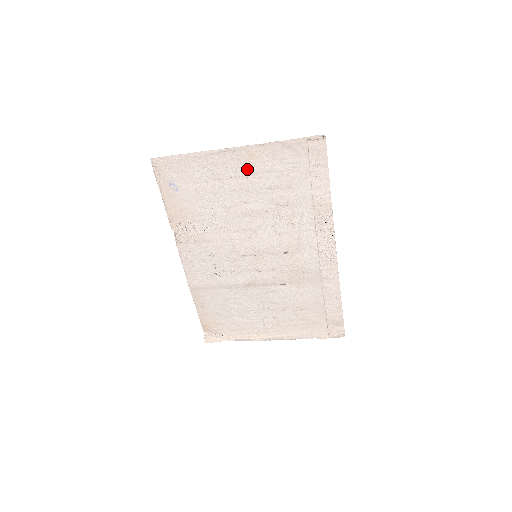
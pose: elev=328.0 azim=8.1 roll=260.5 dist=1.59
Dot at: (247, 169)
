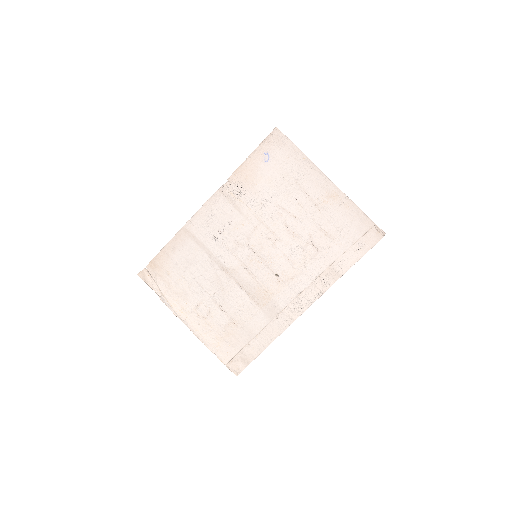
Dot at: (322, 200)
